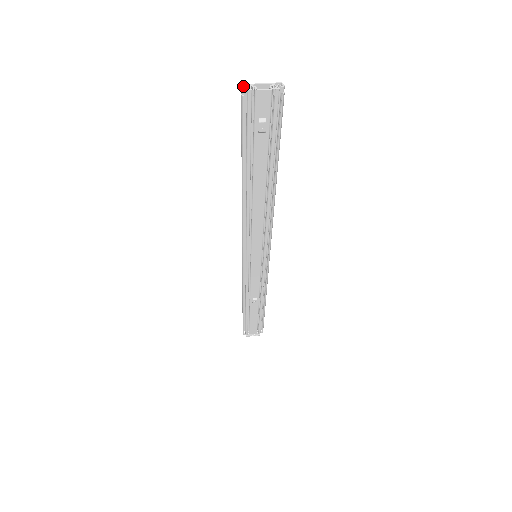
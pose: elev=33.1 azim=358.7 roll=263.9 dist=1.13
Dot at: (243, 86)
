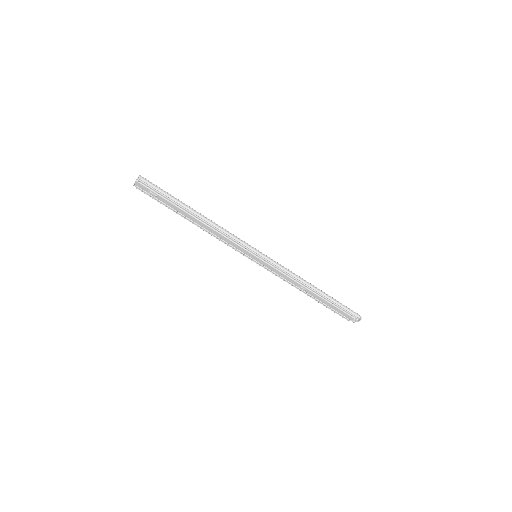
Dot at: occluded
